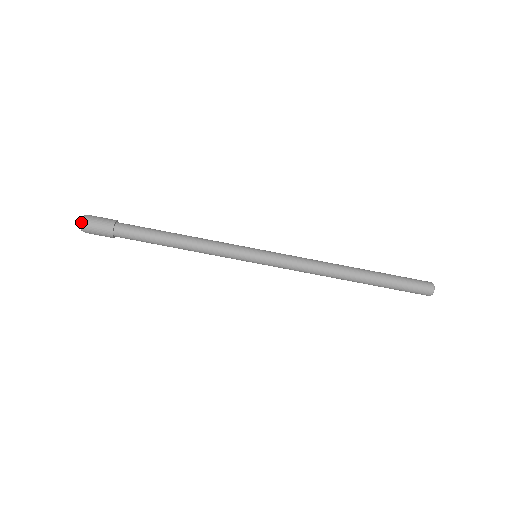
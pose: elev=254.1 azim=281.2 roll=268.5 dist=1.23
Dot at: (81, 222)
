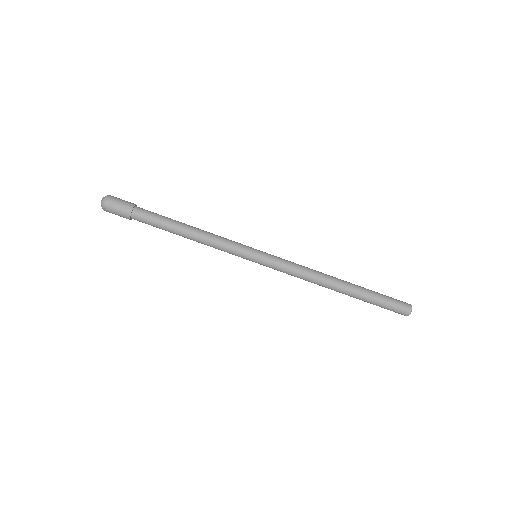
Dot at: (103, 204)
